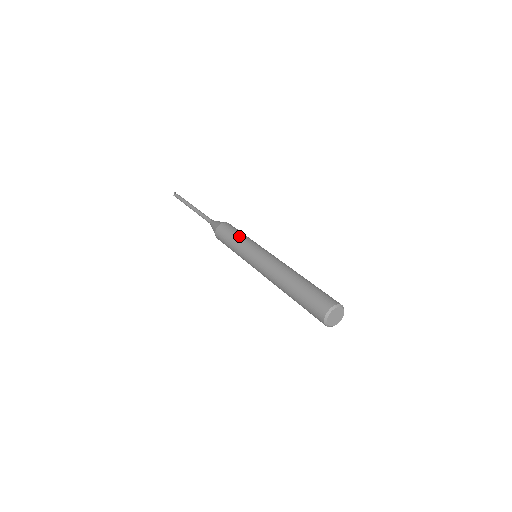
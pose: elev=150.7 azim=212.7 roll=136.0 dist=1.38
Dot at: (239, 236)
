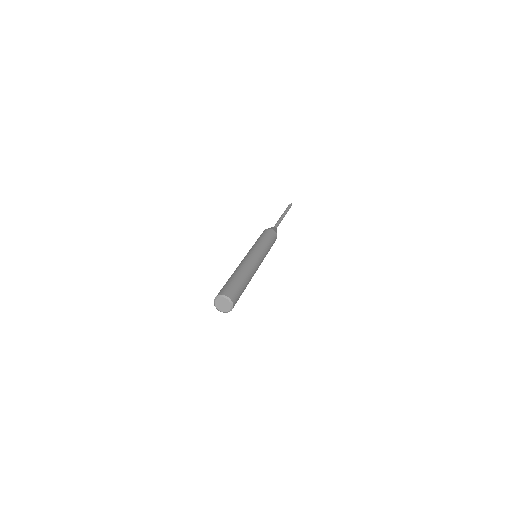
Dot at: (264, 239)
